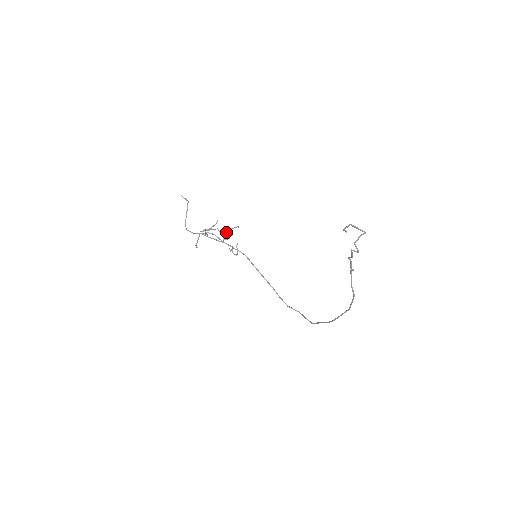
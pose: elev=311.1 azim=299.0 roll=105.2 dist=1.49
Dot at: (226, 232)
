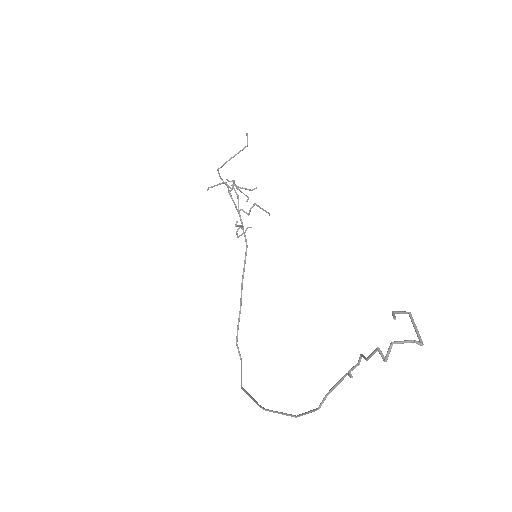
Dot at: occluded
